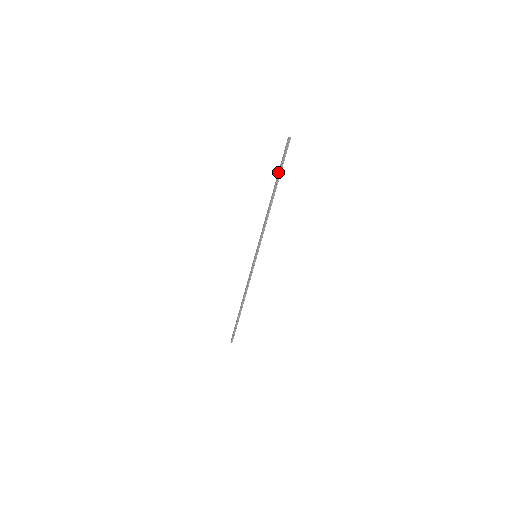
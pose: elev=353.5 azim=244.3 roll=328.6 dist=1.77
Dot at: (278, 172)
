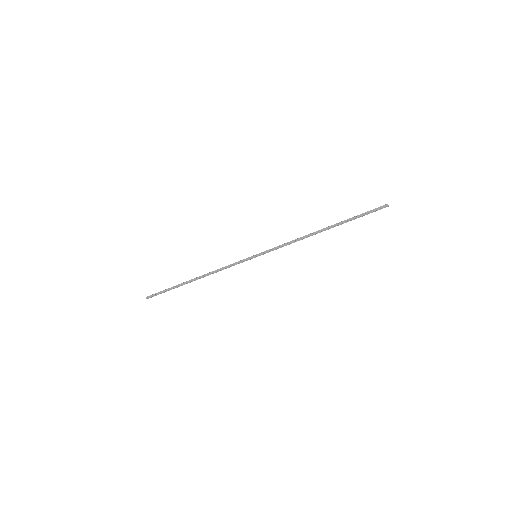
Dot at: (351, 218)
